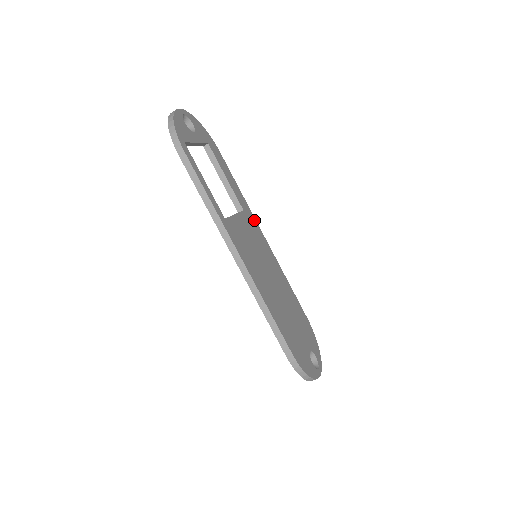
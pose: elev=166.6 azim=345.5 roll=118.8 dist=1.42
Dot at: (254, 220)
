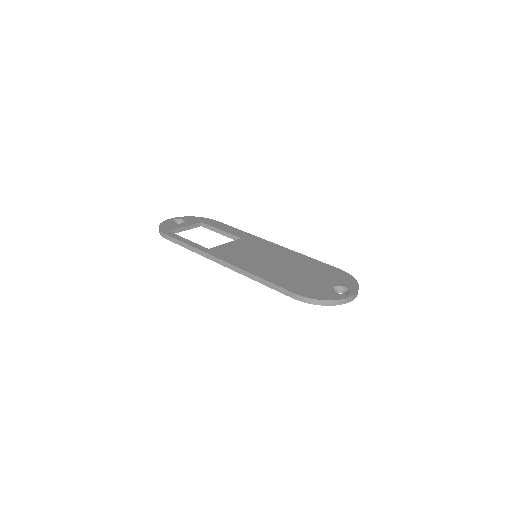
Dot at: (258, 239)
